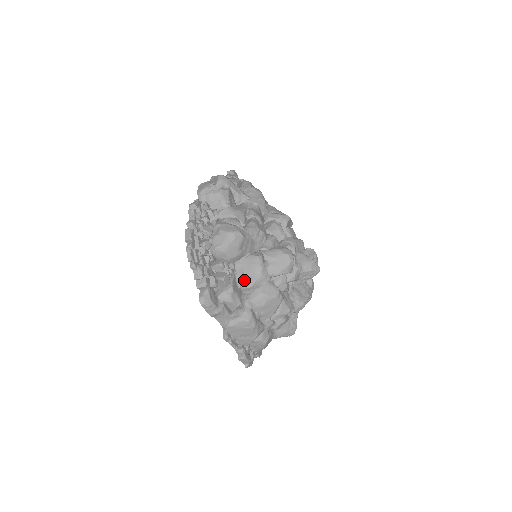
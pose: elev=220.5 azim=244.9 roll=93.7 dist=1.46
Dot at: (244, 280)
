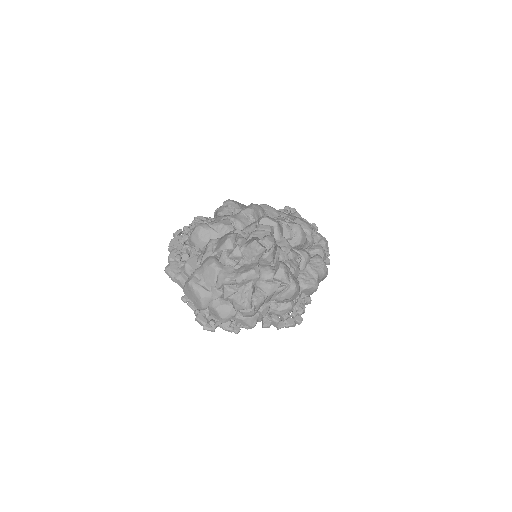
Dot at: (201, 258)
